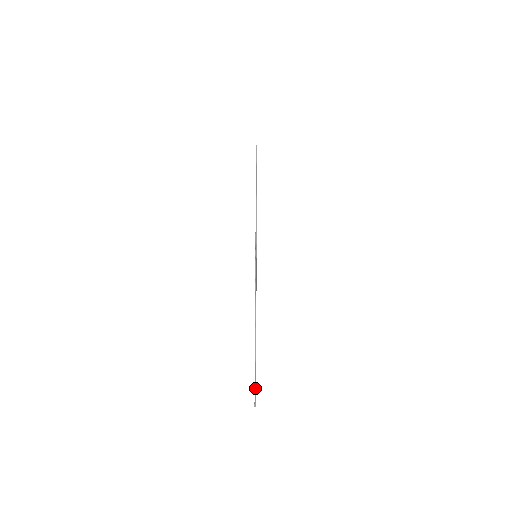
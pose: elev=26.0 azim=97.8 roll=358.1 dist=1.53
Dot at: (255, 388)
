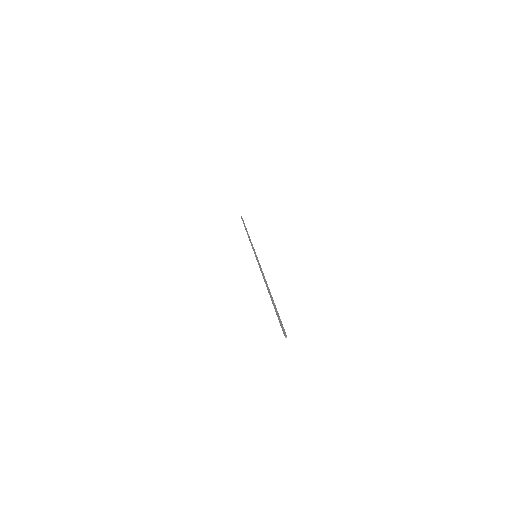
Dot at: occluded
